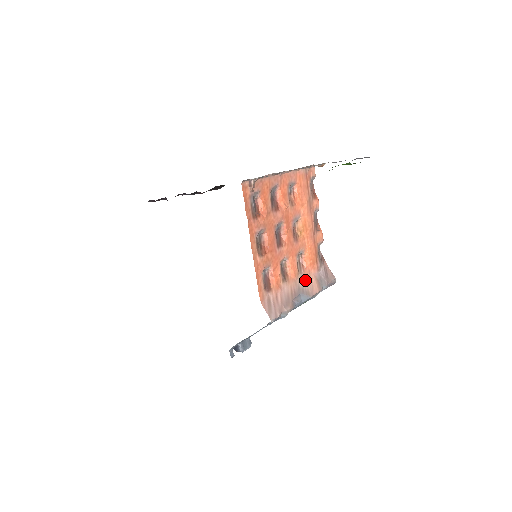
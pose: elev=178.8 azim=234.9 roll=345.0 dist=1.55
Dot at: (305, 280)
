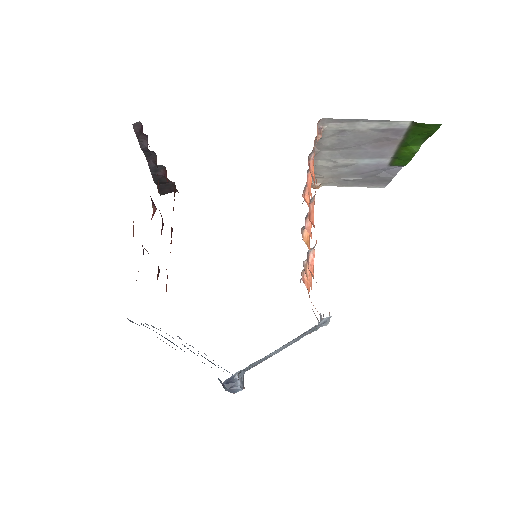
Dot at: occluded
